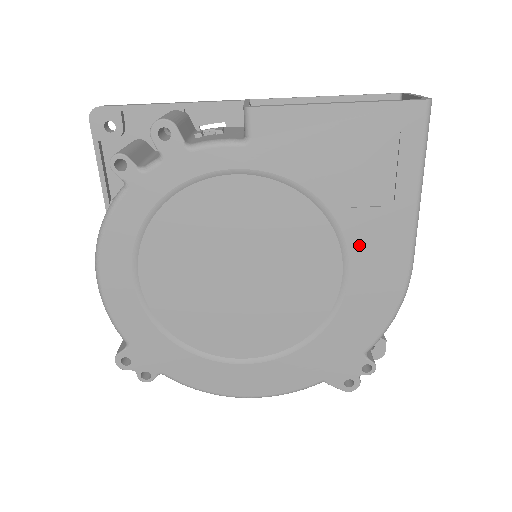
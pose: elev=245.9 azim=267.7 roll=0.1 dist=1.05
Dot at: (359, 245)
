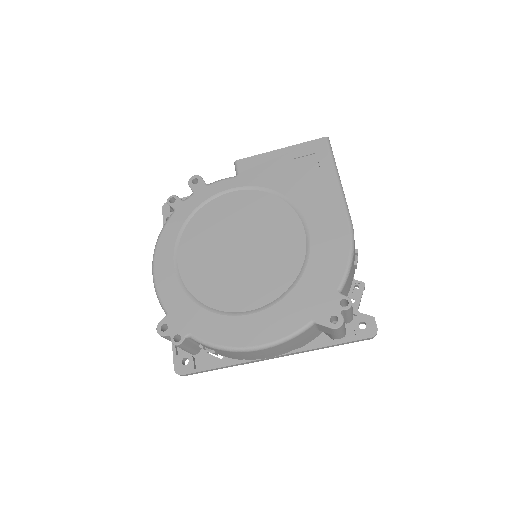
Dot at: (311, 213)
